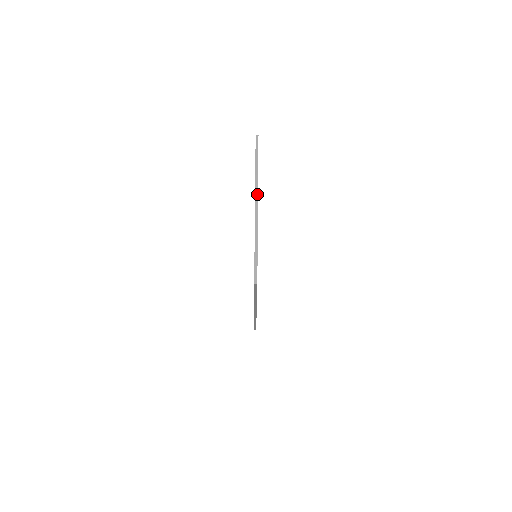
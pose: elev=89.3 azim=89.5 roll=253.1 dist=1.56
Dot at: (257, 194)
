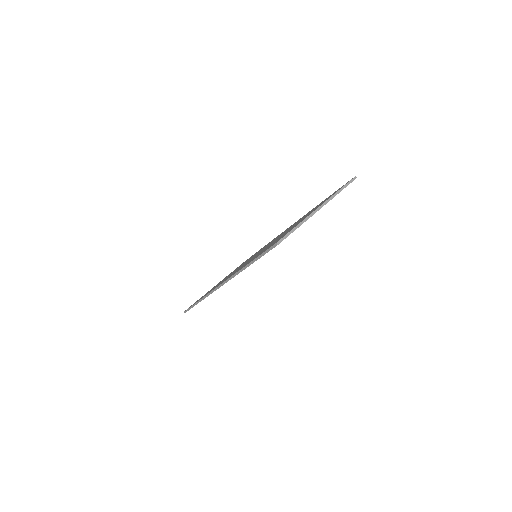
Dot at: (326, 203)
